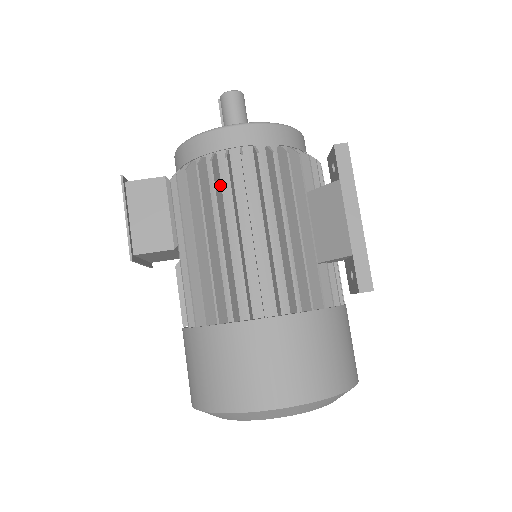
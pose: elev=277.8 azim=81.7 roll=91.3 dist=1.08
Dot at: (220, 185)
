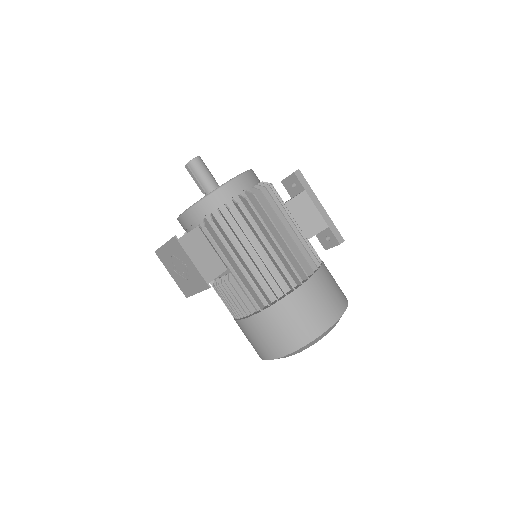
Dot at: occluded
